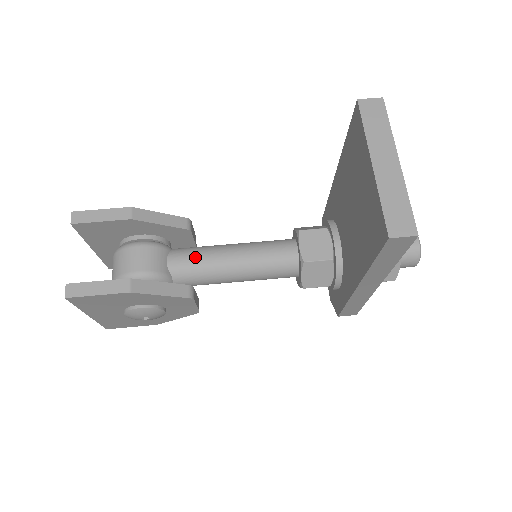
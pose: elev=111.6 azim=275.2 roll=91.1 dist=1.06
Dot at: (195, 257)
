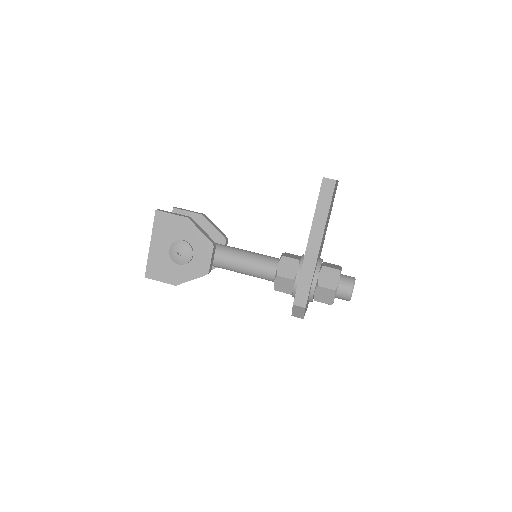
Dot at: occluded
